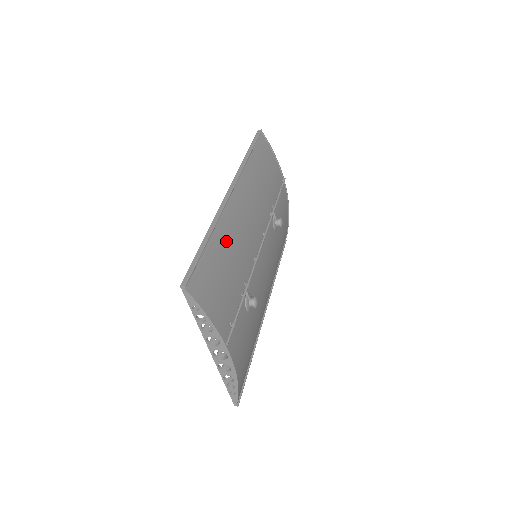
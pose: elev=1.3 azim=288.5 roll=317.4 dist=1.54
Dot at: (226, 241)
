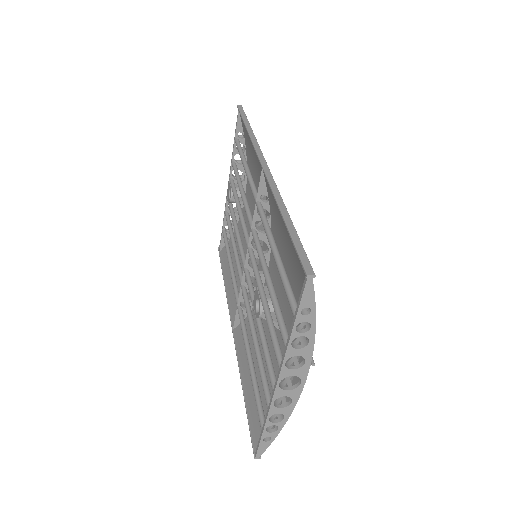
Dot at: occluded
